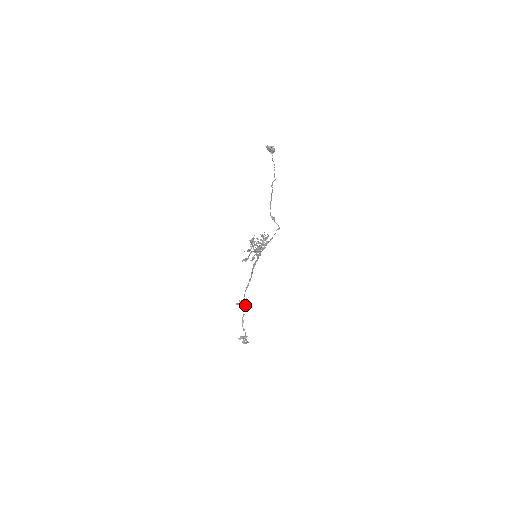
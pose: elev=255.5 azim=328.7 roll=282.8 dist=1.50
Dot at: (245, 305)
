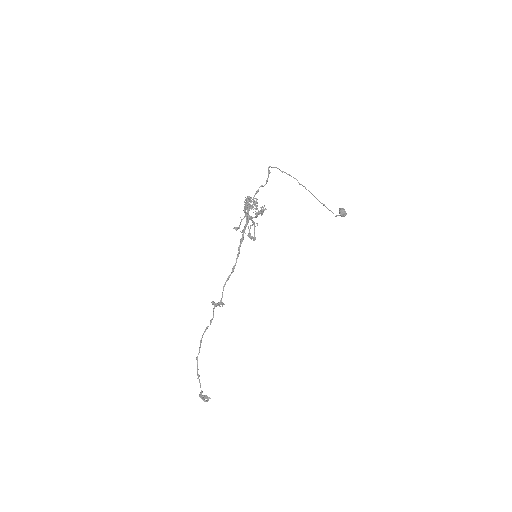
Dot at: (217, 304)
